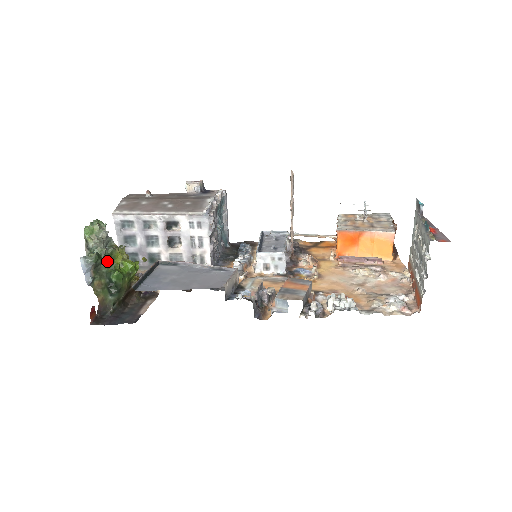
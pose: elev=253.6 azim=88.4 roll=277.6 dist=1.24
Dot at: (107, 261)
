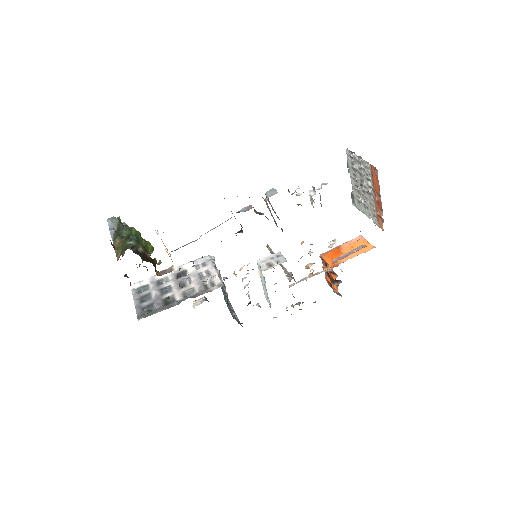
Dot at: (128, 231)
